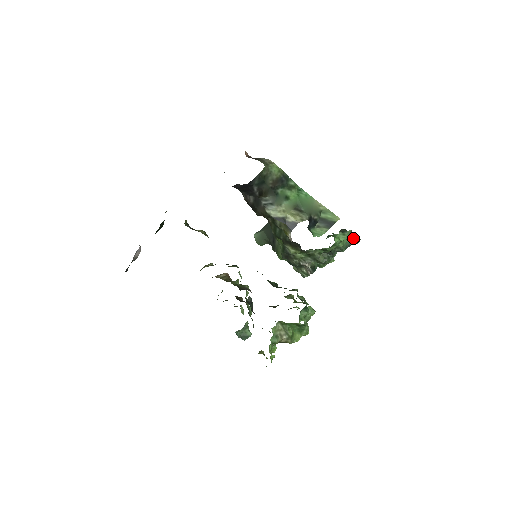
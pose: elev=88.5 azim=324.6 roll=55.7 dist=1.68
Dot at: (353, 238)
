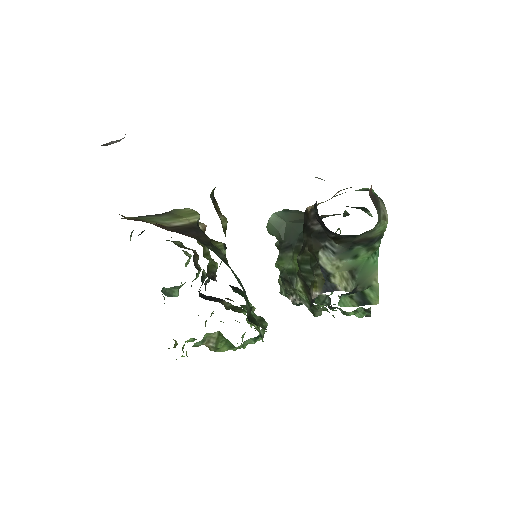
Dot at: occluded
